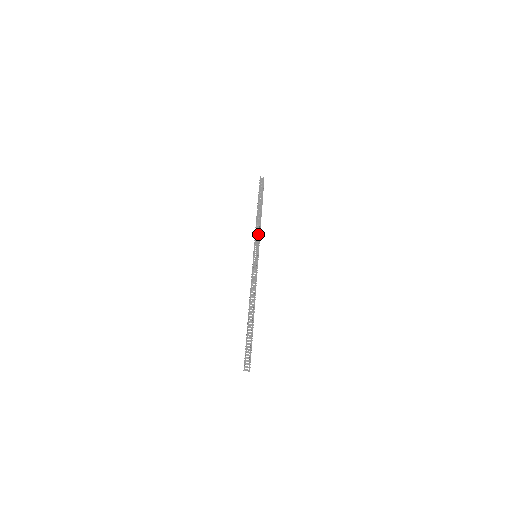
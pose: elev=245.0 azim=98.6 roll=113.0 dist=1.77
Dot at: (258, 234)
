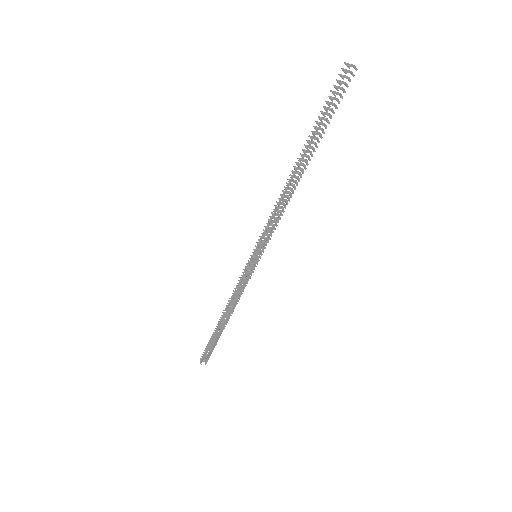
Dot at: (275, 218)
